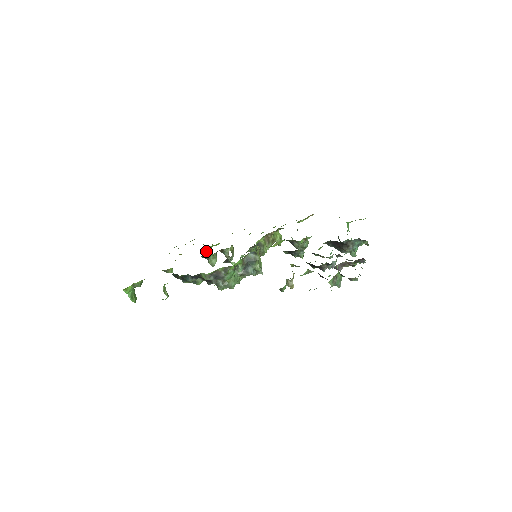
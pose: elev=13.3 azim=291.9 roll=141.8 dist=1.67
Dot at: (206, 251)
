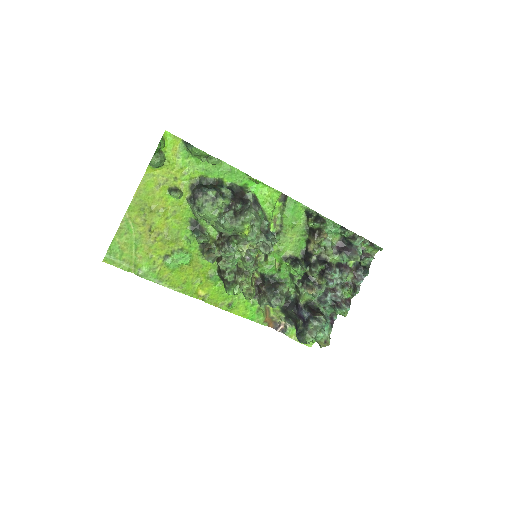
Dot at: (189, 241)
